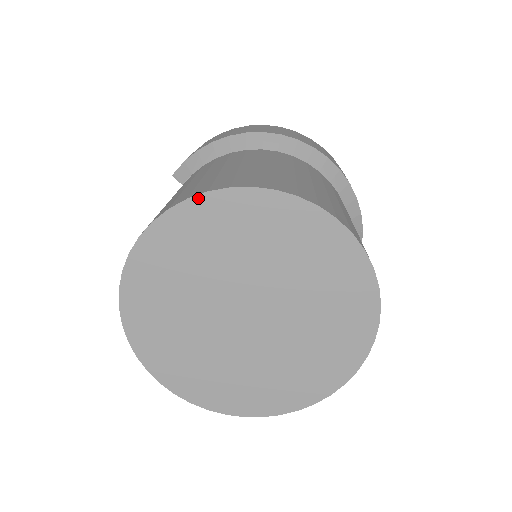
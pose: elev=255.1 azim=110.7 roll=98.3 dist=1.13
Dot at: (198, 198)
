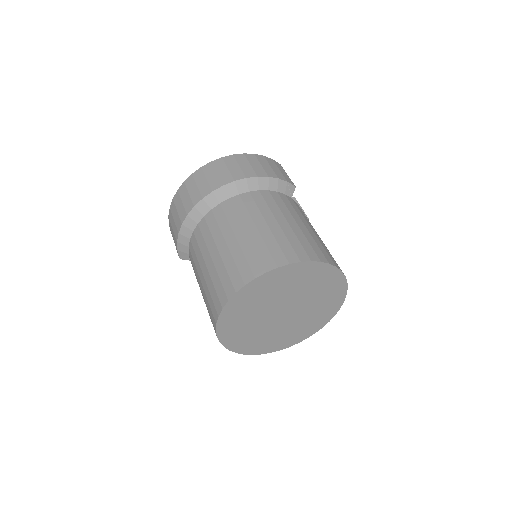
Dot at: (222, 313)
